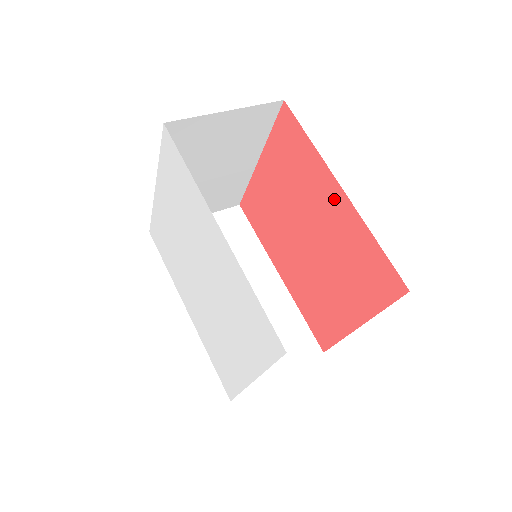
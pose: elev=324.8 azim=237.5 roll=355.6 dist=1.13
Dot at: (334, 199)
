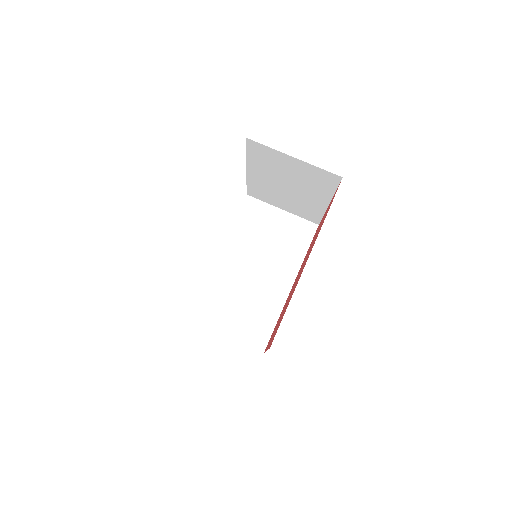
Dot at: occluded
